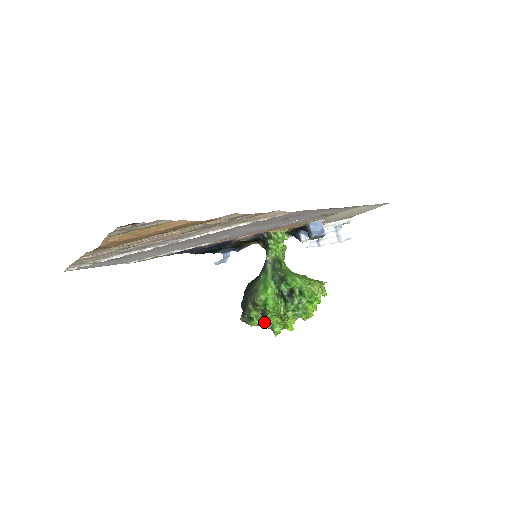
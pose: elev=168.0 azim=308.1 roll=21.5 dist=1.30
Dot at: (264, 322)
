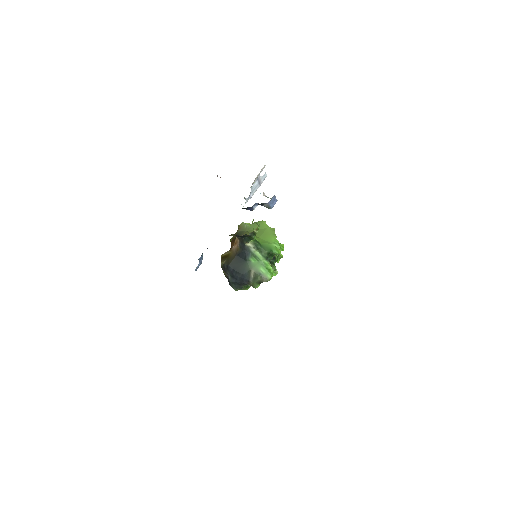
Dot at: occluded
